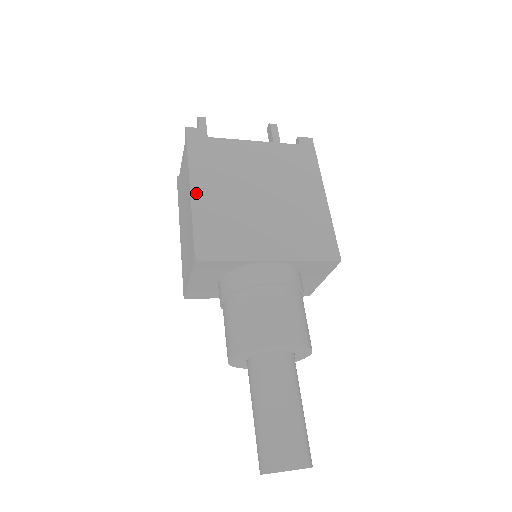
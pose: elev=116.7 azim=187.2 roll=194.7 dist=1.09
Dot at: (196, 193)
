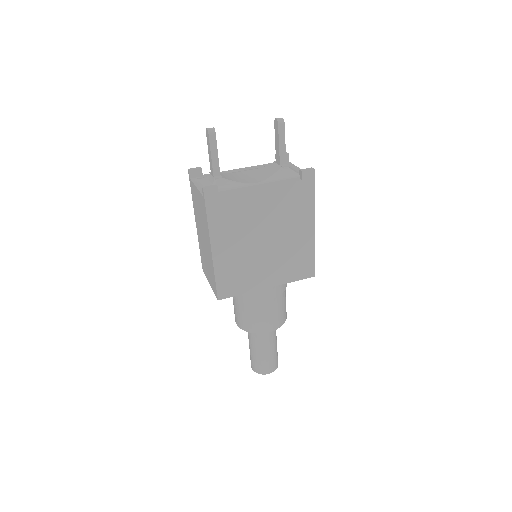
Dot at: (216, 251)
